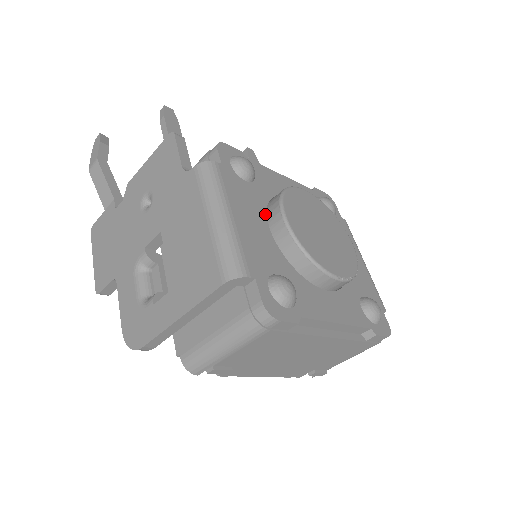
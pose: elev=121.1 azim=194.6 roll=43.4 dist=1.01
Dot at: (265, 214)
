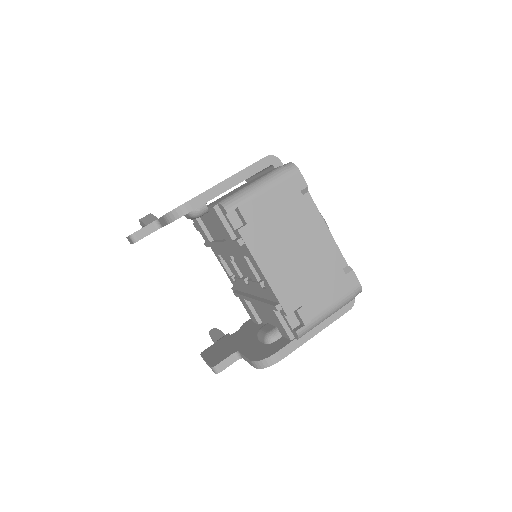
Dot at: occluded
